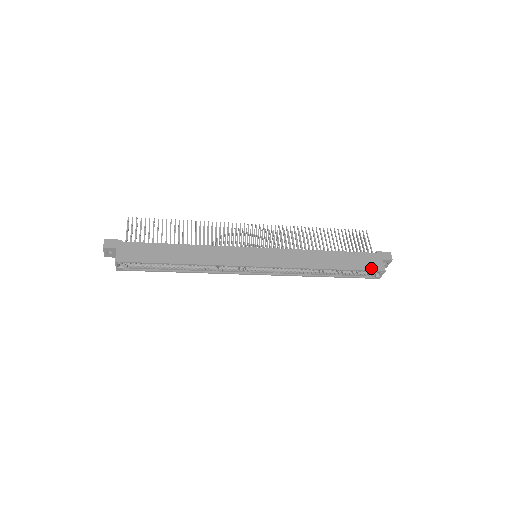
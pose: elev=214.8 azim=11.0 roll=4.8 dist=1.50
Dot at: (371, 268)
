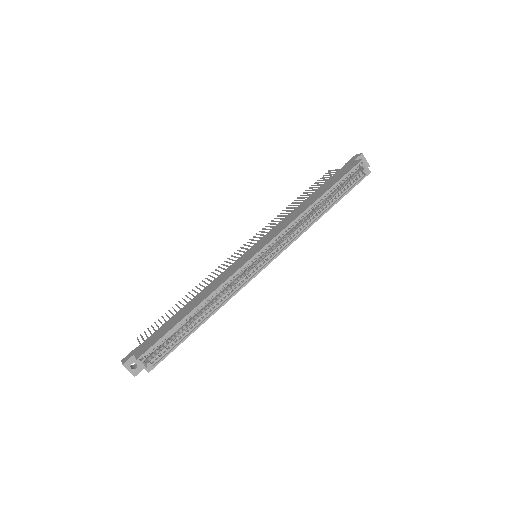
Dot at: (349, 169)
